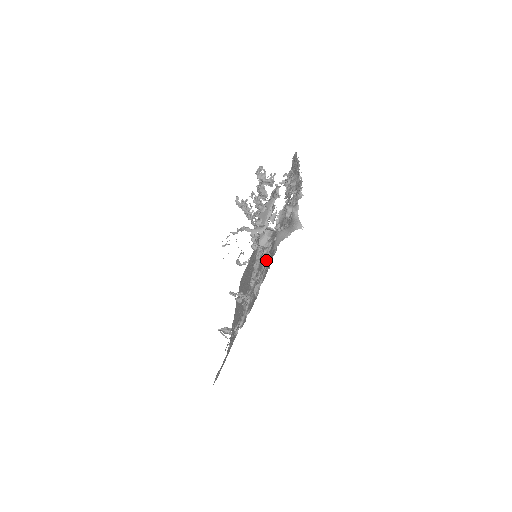
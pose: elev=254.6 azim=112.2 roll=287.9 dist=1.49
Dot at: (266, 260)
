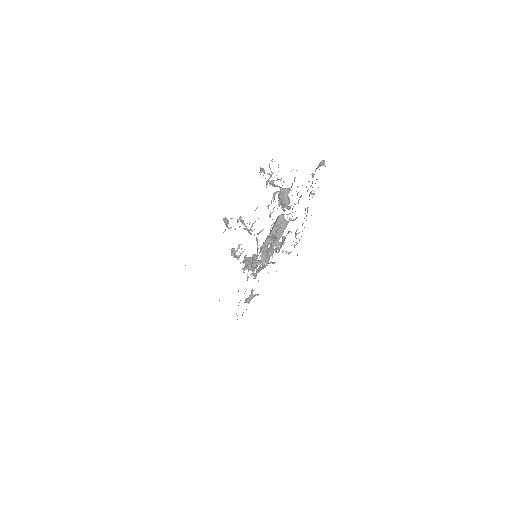
Dot at: occluded
